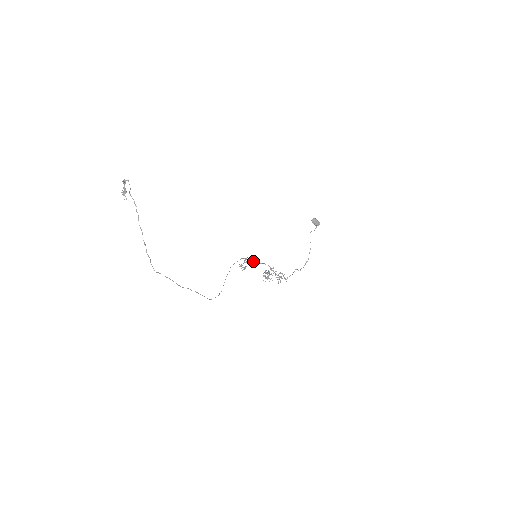
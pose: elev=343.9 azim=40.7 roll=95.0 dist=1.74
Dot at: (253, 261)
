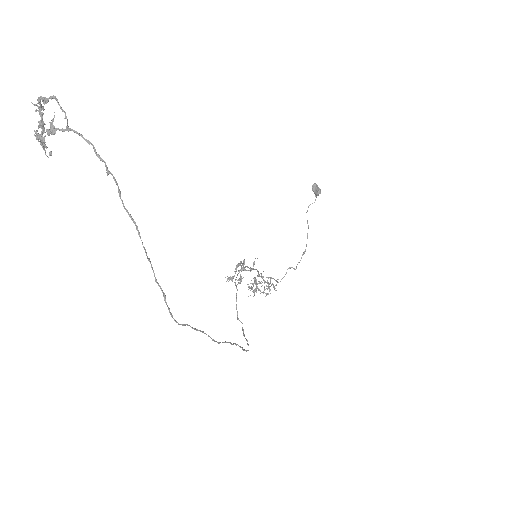
Dot at: (244, 267)
